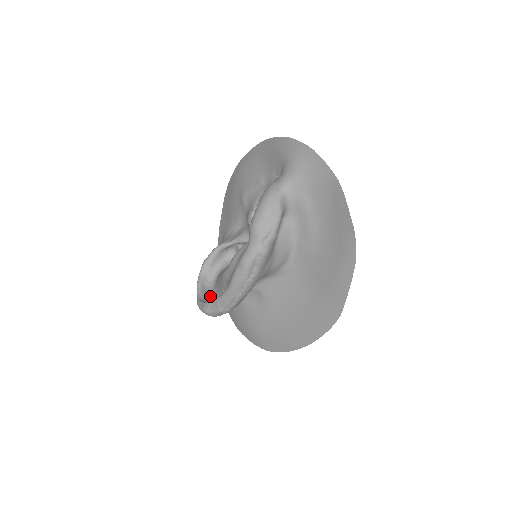
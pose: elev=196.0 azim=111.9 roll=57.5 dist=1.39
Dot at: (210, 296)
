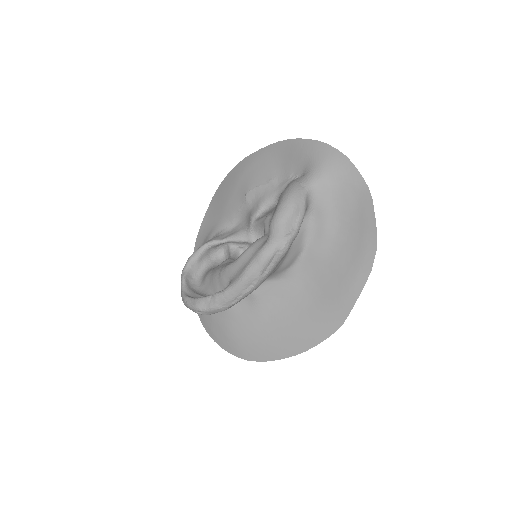
Dot at: (198, 293)
